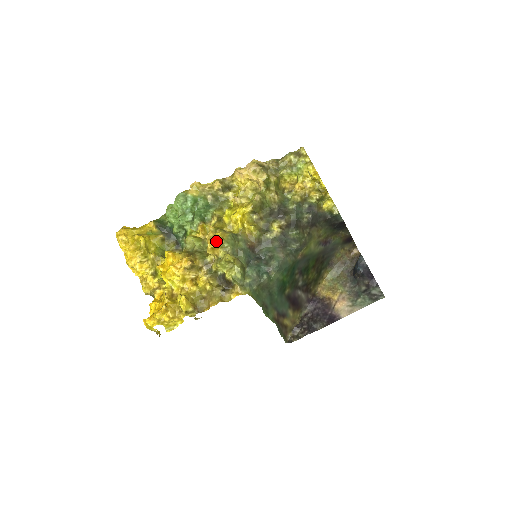
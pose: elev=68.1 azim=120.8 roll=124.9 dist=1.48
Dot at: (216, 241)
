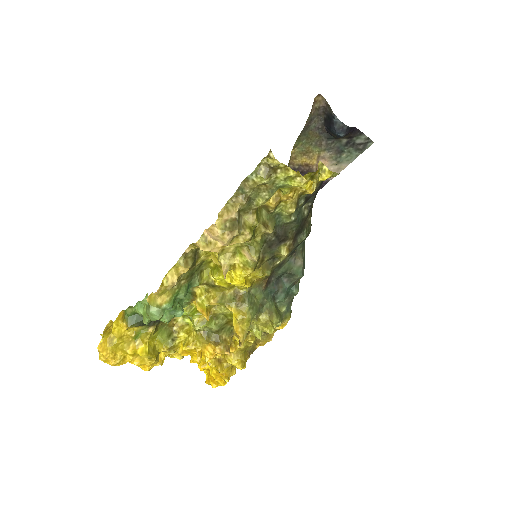
Dot at: occluded
